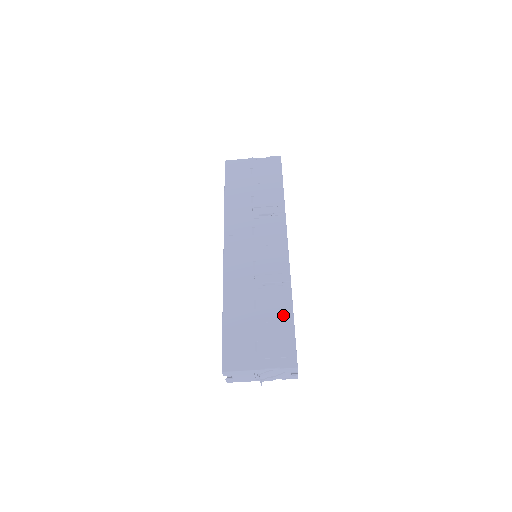
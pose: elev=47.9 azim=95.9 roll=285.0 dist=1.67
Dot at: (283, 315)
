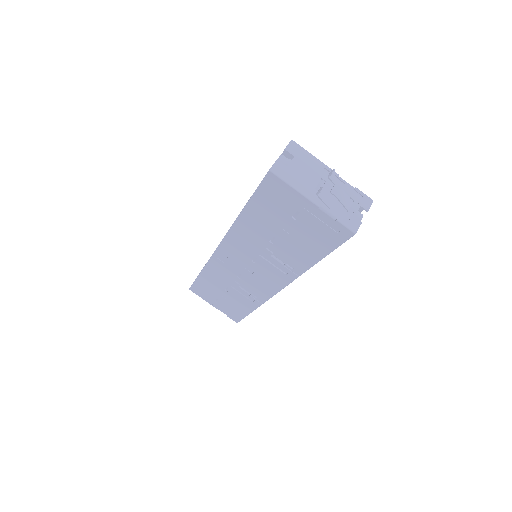
Dot at: occluded
